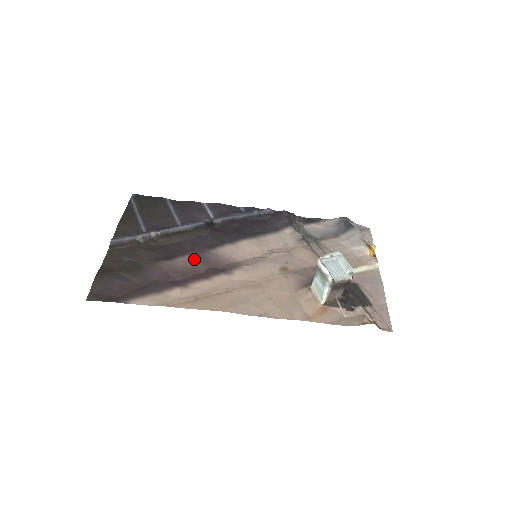
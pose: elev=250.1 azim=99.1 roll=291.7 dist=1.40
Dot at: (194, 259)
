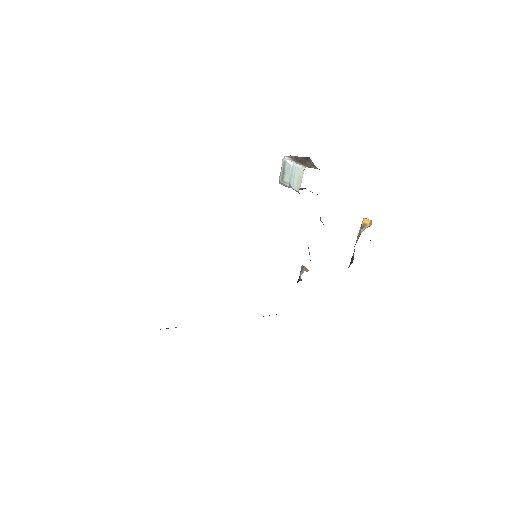
Dot at: occluded
